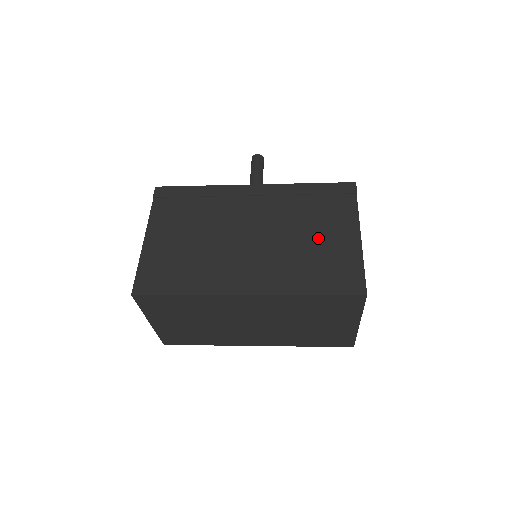
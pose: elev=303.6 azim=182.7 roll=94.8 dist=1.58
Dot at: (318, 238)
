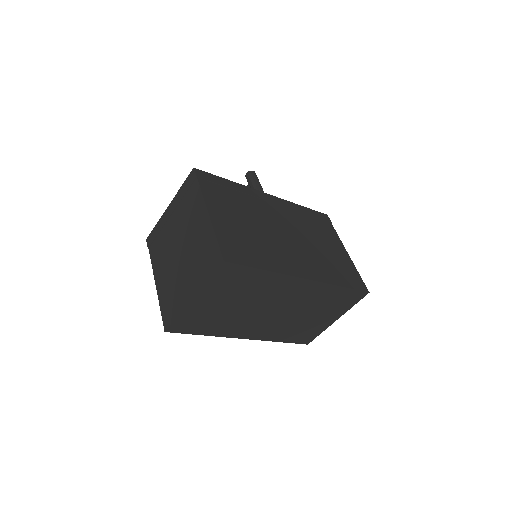
Dot at: (327, 247)
